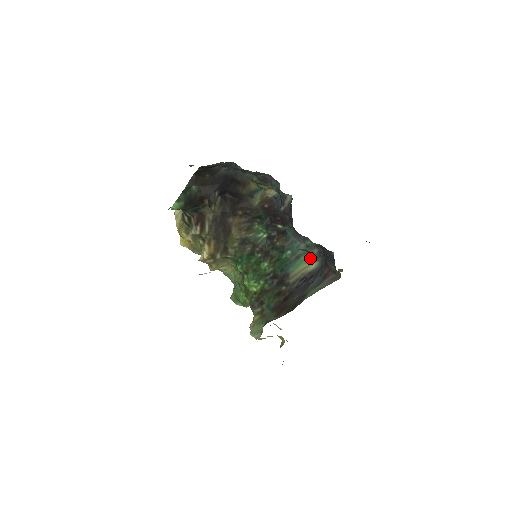
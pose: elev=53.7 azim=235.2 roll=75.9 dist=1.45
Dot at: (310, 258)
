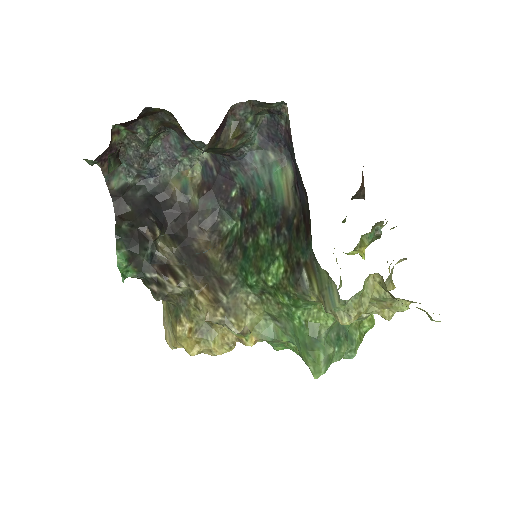
Dot at: (279, 170)
